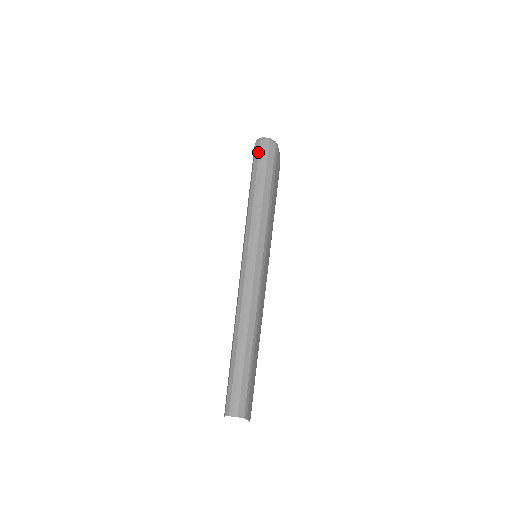
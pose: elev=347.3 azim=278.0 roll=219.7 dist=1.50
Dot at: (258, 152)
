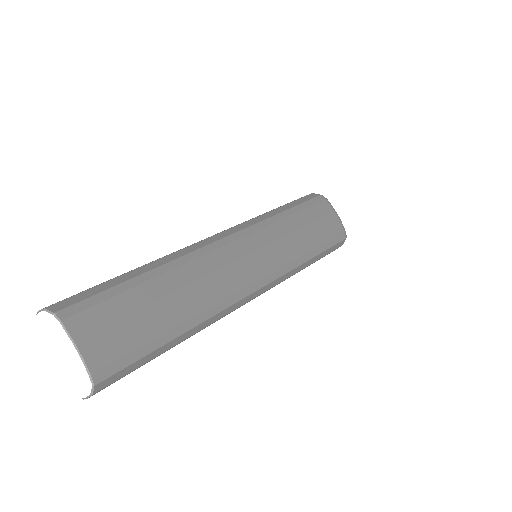
Dot at: occluded
